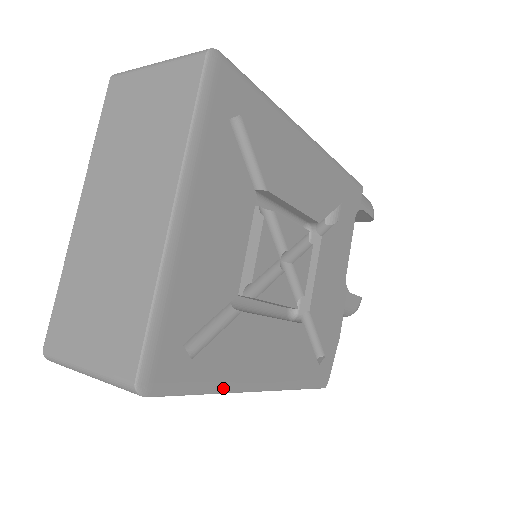
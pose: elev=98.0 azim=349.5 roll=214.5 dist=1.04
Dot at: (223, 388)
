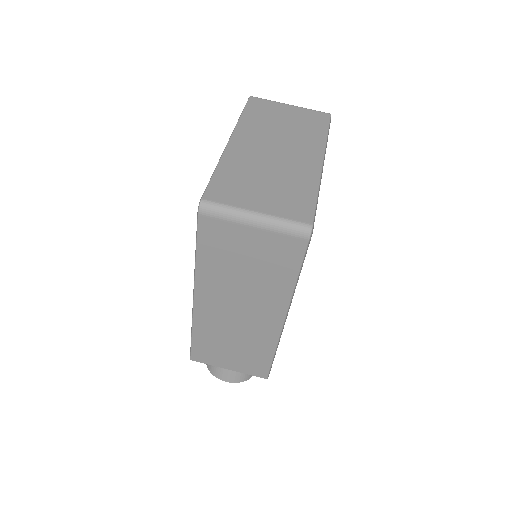
Dot at: occluded
